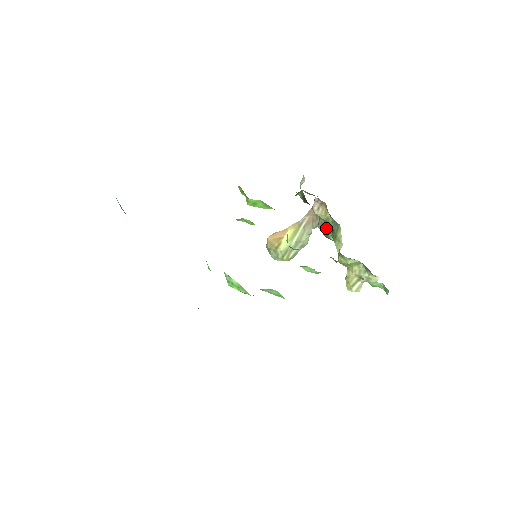
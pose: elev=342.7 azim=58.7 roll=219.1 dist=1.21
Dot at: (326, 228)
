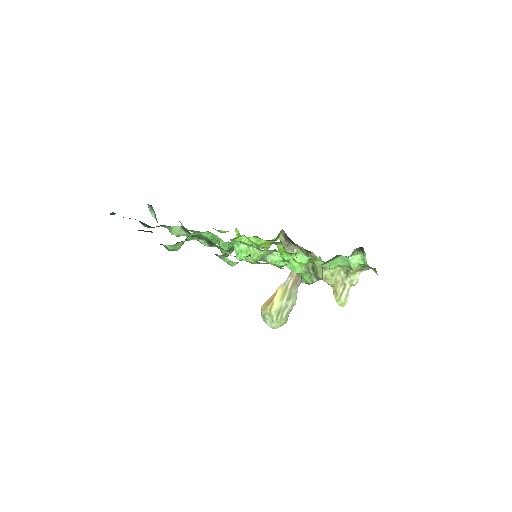
Dot at: (308, 274)
